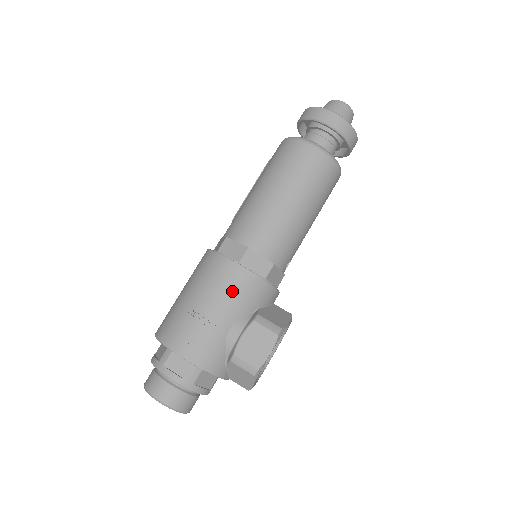
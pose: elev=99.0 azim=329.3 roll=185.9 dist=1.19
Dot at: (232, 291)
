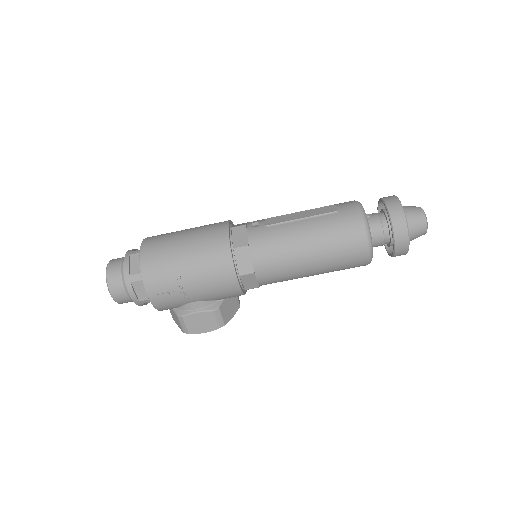
Dot at: (217, 289)
